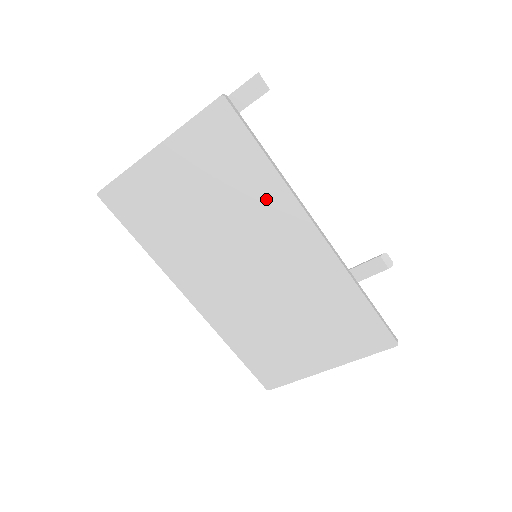
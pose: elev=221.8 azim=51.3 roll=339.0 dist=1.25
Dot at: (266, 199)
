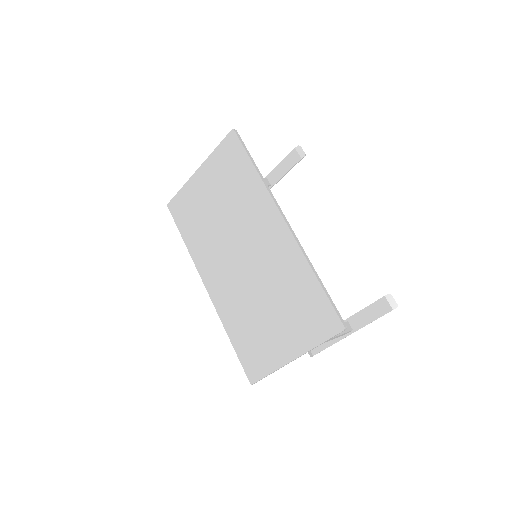
Dot at: (253, 196)
